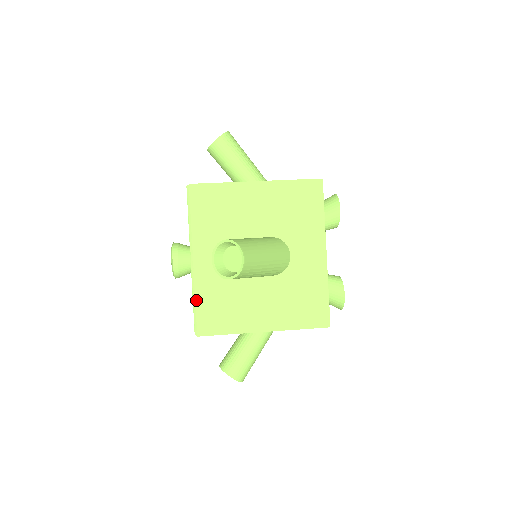
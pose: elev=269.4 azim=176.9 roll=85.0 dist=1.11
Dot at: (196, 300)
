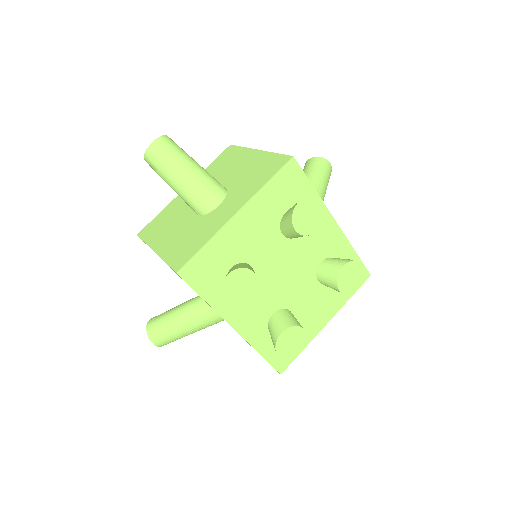
Dot at: (160, 213)
